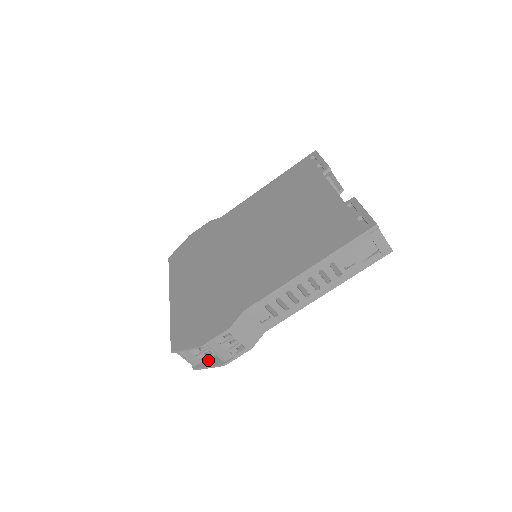
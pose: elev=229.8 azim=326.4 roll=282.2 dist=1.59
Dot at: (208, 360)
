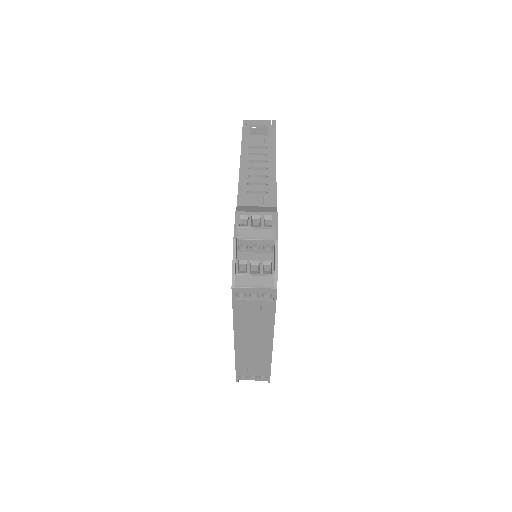
Dot at: (273, 268)
